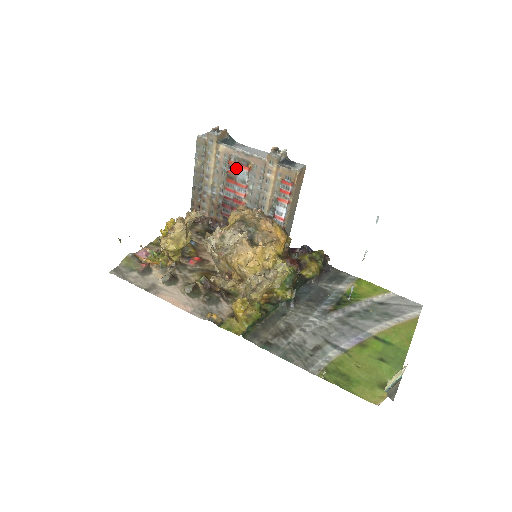
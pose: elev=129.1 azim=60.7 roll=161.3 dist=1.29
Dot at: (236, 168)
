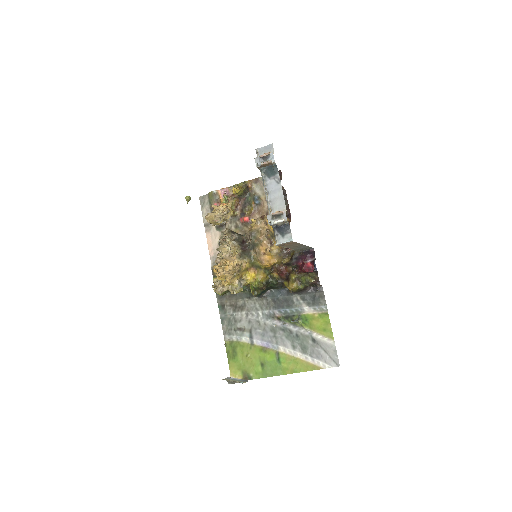
Dot at: occluded
